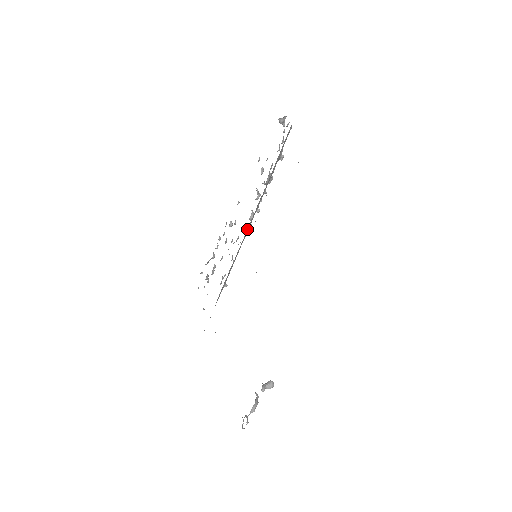
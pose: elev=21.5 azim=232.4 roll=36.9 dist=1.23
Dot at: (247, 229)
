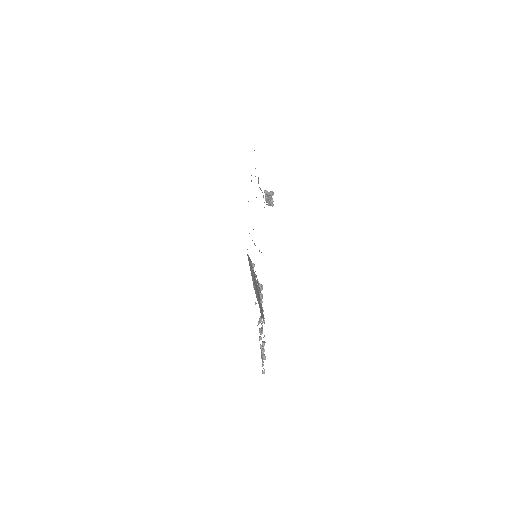
Dot at: occluded
